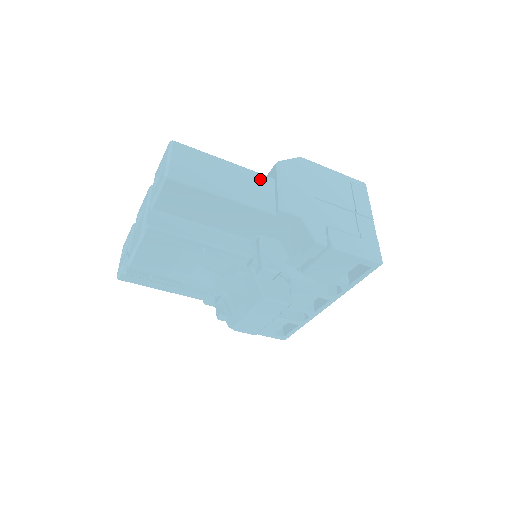
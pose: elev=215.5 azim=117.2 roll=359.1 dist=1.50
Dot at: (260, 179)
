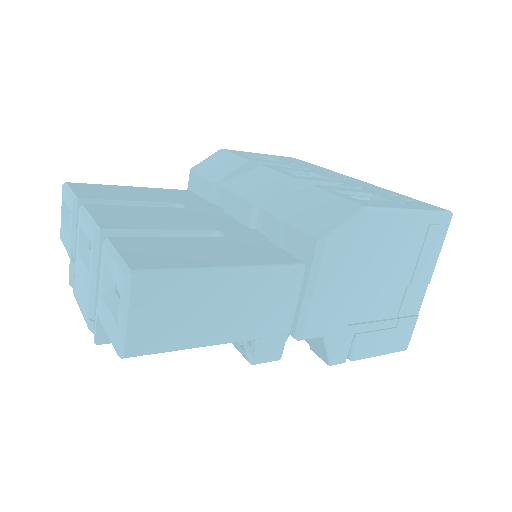
Dot at: (281, 281)
